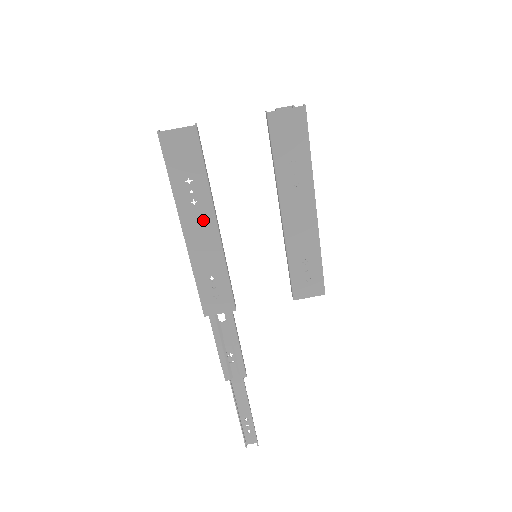
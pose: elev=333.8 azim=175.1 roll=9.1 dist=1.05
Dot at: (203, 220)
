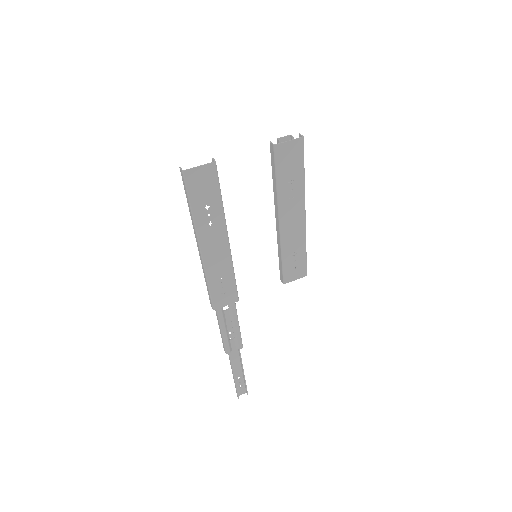
Dot at: (217, 236)
